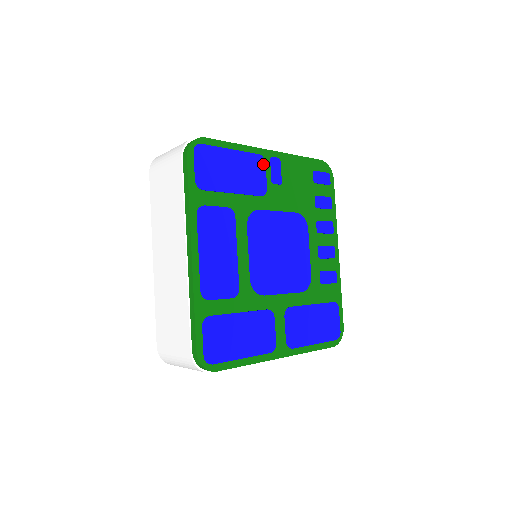
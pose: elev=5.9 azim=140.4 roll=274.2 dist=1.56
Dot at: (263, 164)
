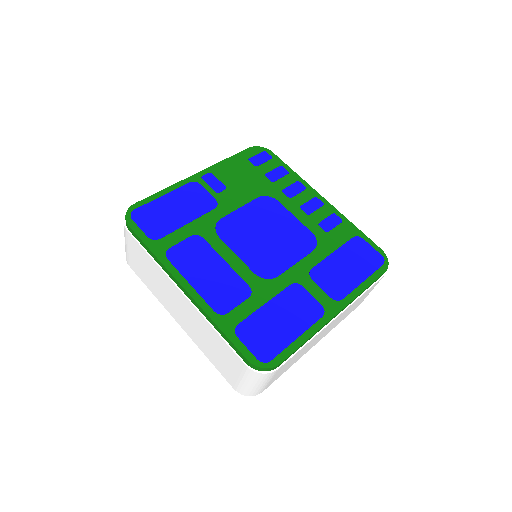
Dot at: (198, 186)
